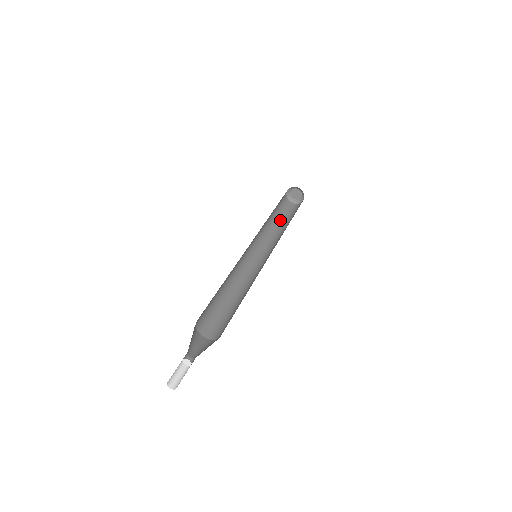
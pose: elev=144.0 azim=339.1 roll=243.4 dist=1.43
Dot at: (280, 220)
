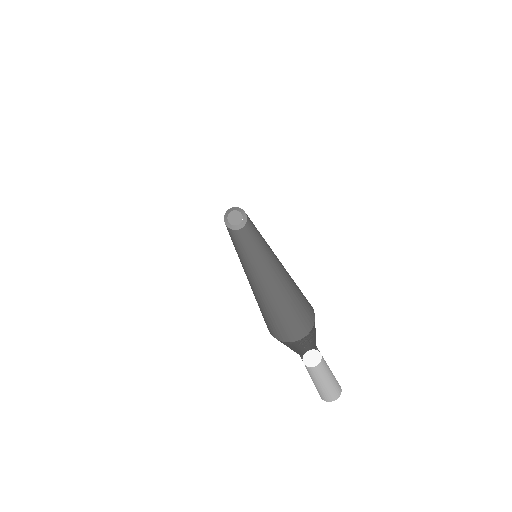
Dot at: (243, 241)
